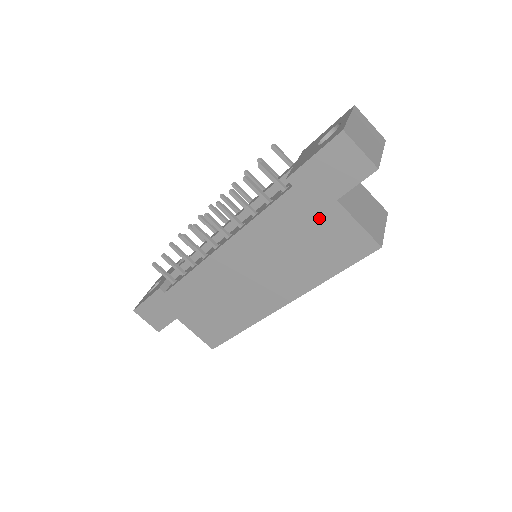
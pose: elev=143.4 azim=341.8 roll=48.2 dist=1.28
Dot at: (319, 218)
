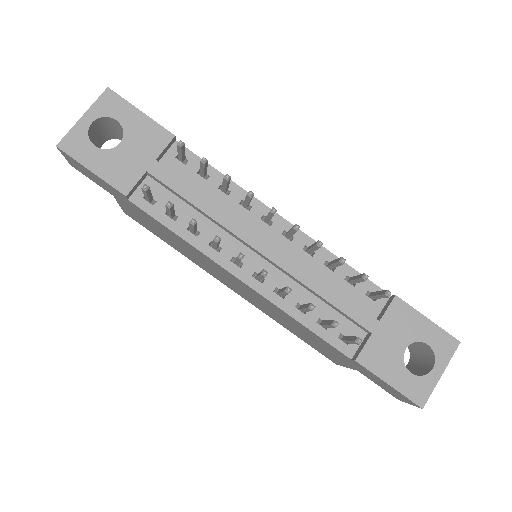
Dot at: (334, 354)
